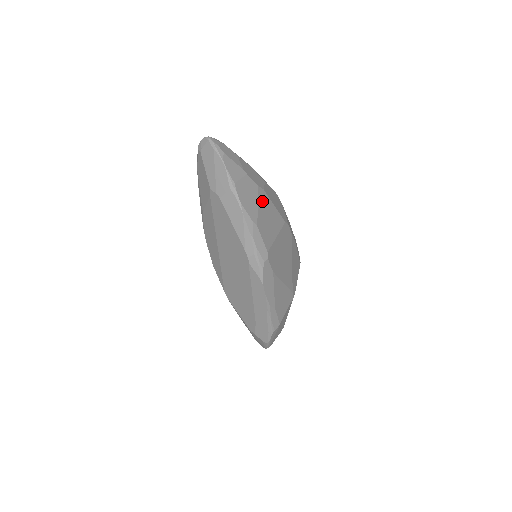
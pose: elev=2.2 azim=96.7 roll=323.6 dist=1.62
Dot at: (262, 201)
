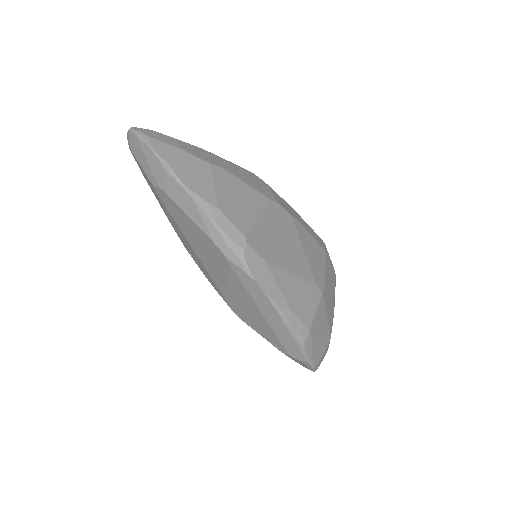
Dot at: (221, 179)
